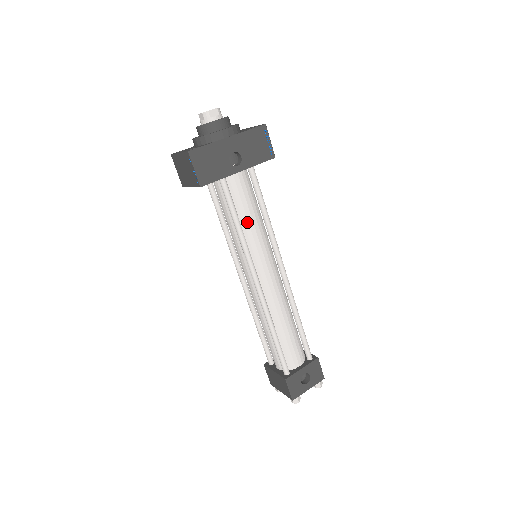
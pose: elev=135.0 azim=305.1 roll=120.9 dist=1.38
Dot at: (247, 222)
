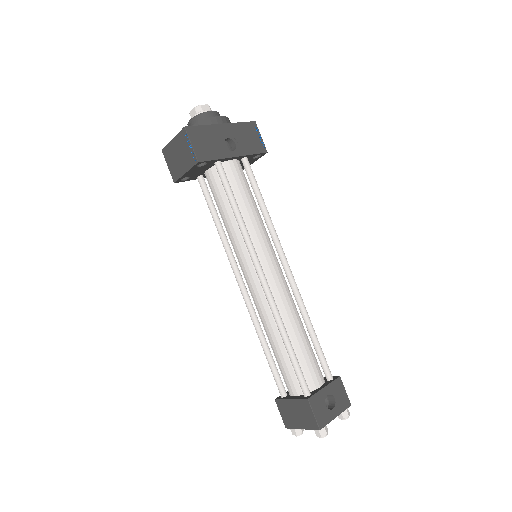
Dot at: (246, 210)
